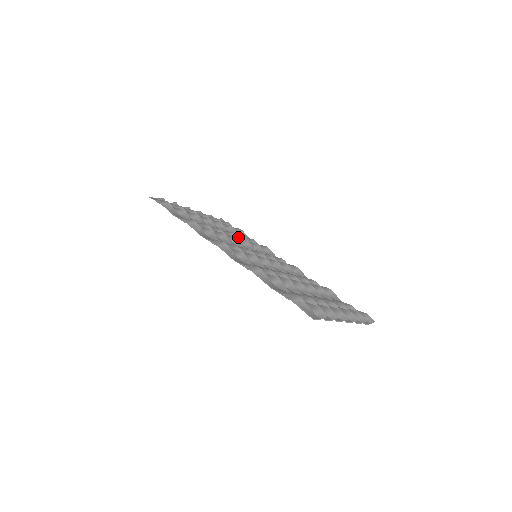
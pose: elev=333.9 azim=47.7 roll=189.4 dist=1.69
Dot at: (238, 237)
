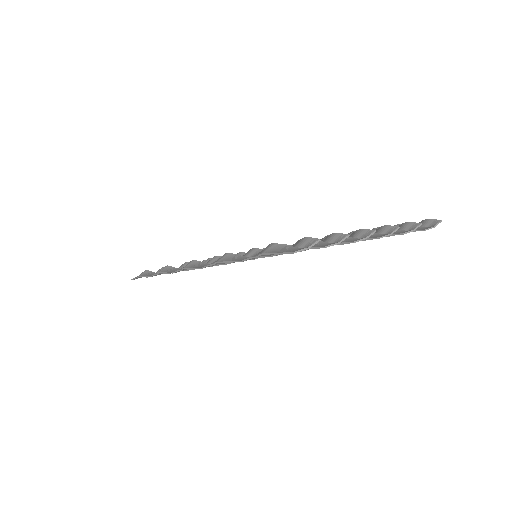
Dot at: occluded
